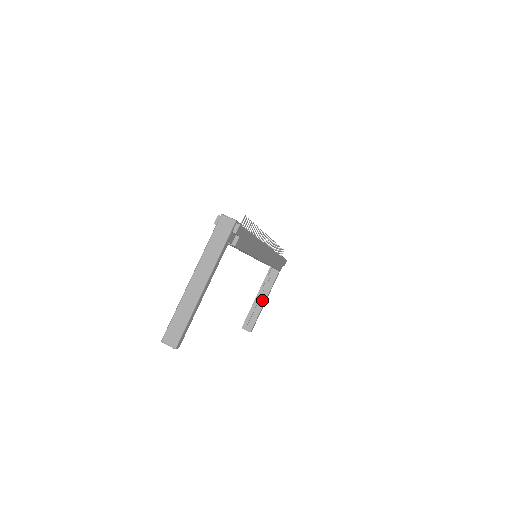
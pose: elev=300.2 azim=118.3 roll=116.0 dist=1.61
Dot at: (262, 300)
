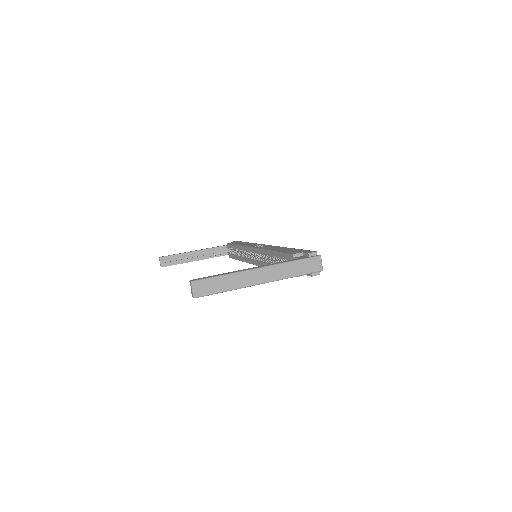
Dot at: (195, 258)
